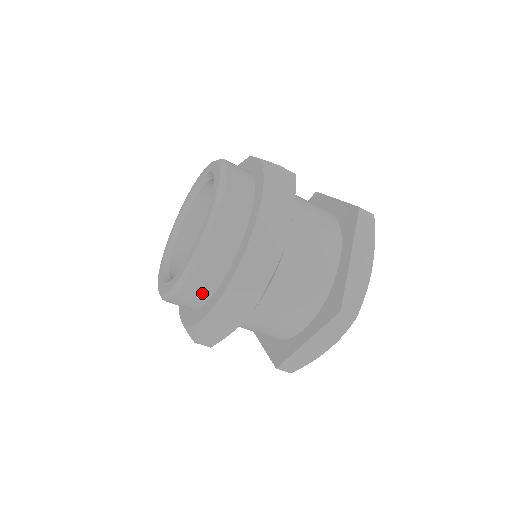
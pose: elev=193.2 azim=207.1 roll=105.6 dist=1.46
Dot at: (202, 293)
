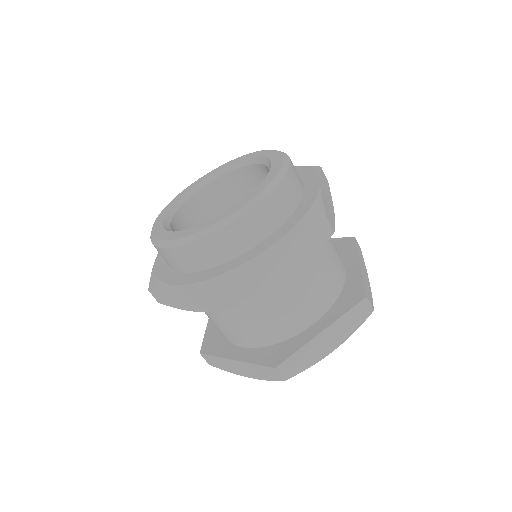
Dot at: (254, 234)
